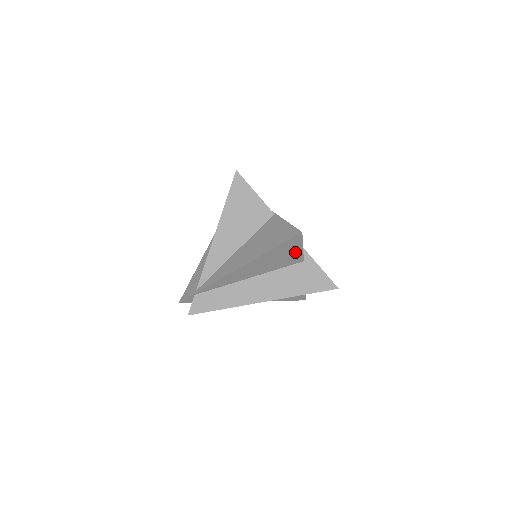
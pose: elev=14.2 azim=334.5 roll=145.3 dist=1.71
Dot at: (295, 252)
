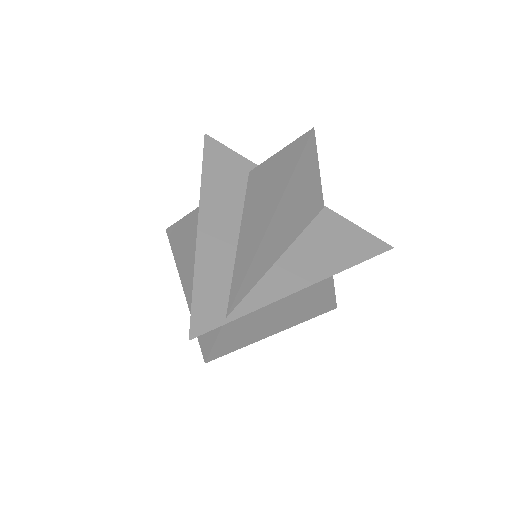
Dot at: occluded
